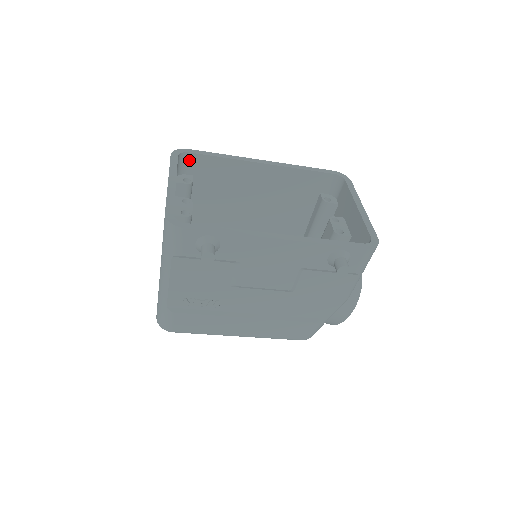
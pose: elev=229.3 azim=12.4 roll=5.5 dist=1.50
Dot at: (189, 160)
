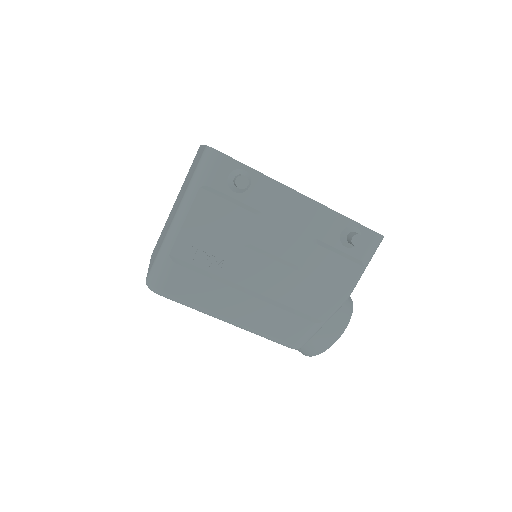
Dot at: occluded
